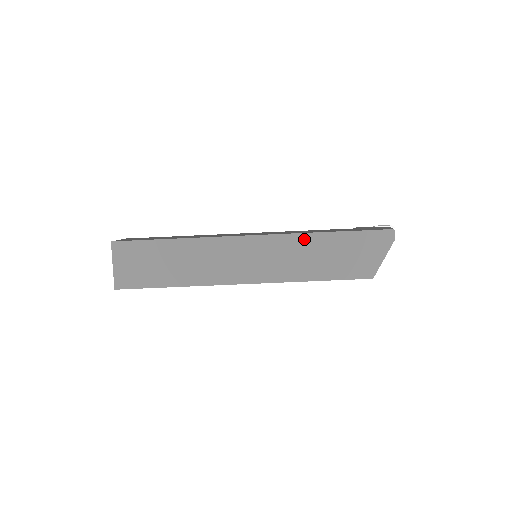
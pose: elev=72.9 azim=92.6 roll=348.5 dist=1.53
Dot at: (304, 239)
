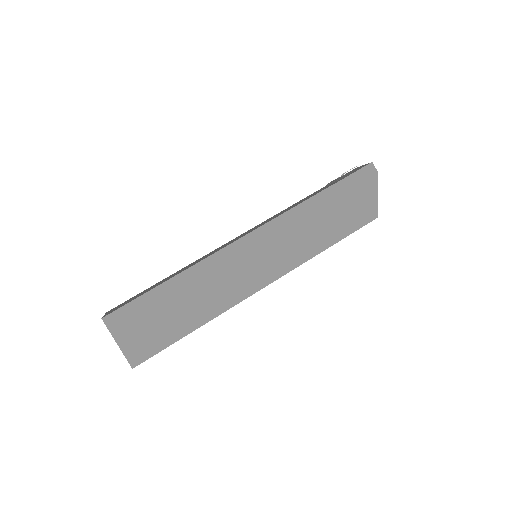
Dot at: (298, 212)
